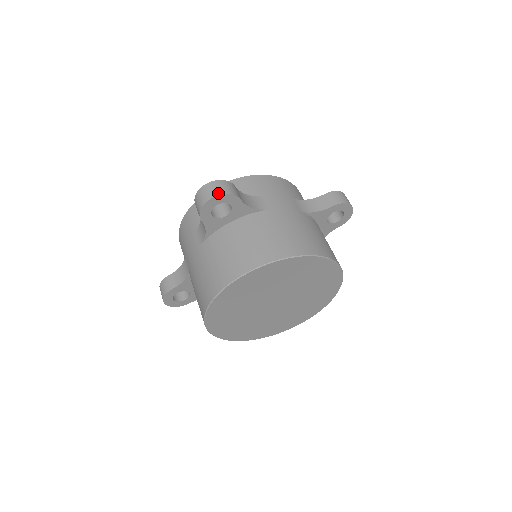
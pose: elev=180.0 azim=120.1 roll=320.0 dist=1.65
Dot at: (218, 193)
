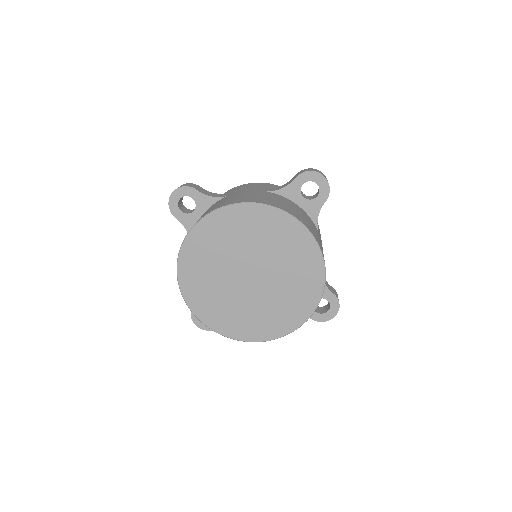
Dot at: (176, 189)
